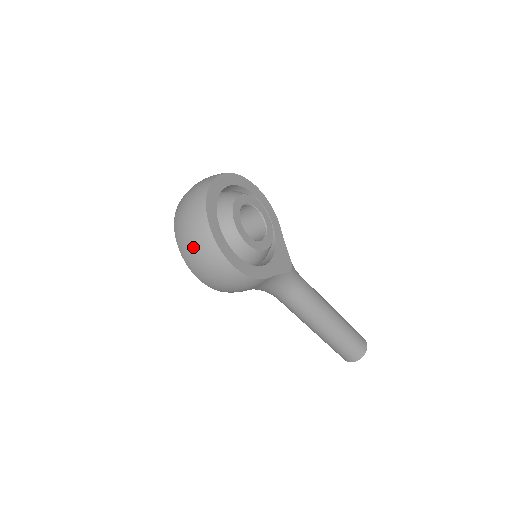
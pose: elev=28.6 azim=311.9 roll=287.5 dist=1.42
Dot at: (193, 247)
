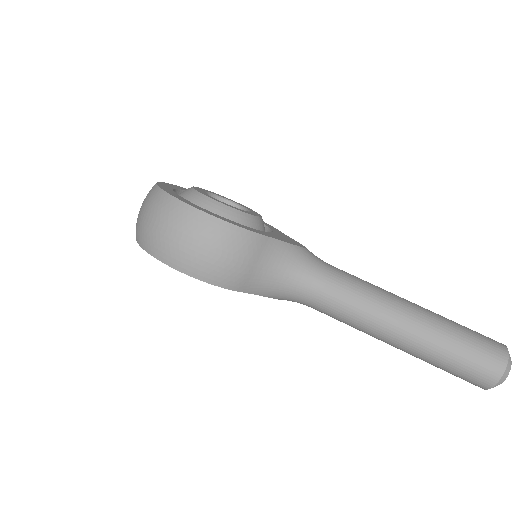
Dot at: (150, 221)
